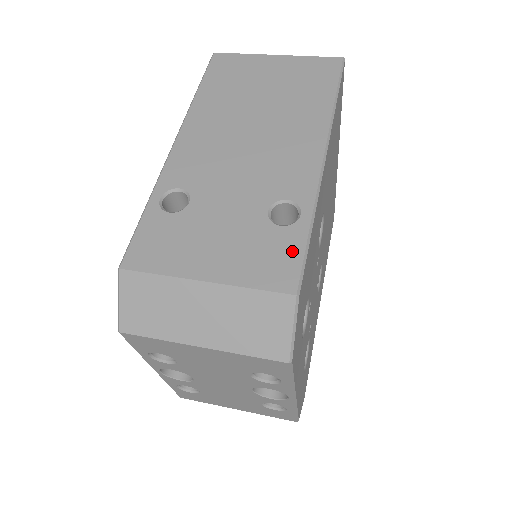
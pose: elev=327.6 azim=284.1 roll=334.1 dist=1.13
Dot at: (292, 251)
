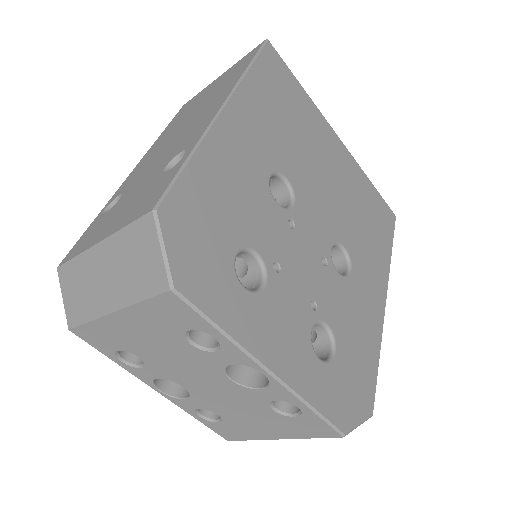
Dot at: (166, 182)
